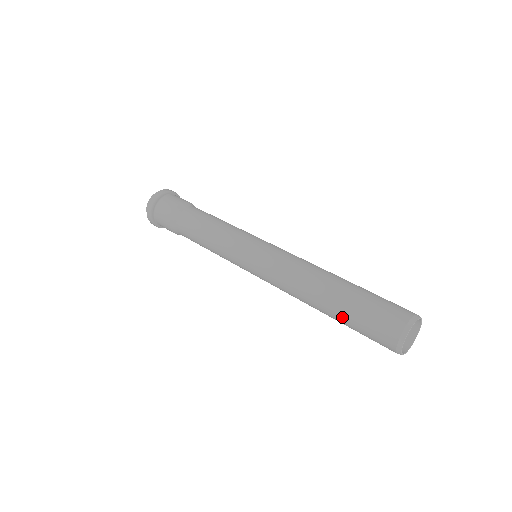
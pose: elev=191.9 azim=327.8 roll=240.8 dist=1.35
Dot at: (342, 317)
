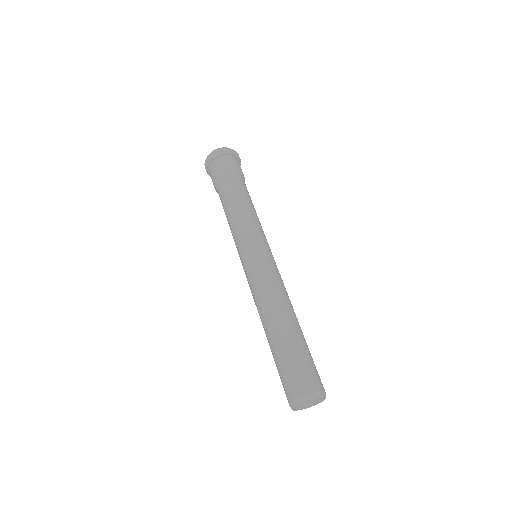
Dot at: occluded
